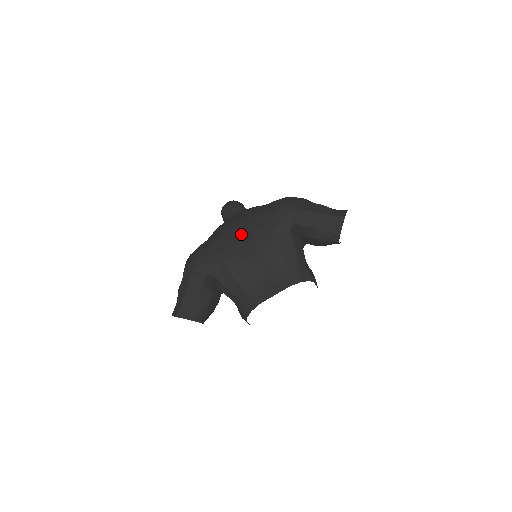
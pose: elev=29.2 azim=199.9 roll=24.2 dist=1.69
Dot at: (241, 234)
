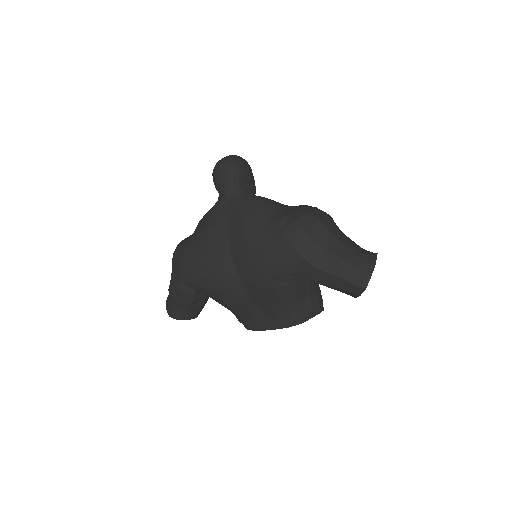
Dot at: (233, 262)
